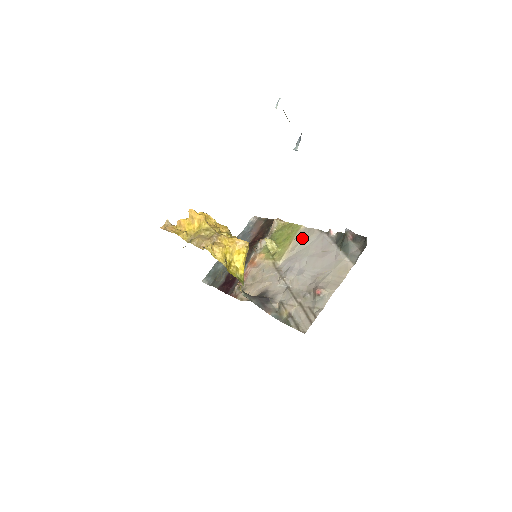
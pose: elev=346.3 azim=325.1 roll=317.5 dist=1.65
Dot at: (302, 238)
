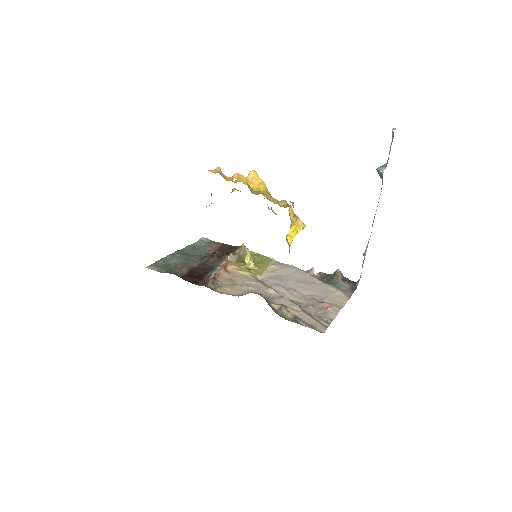
Dot at: (280, 267)
